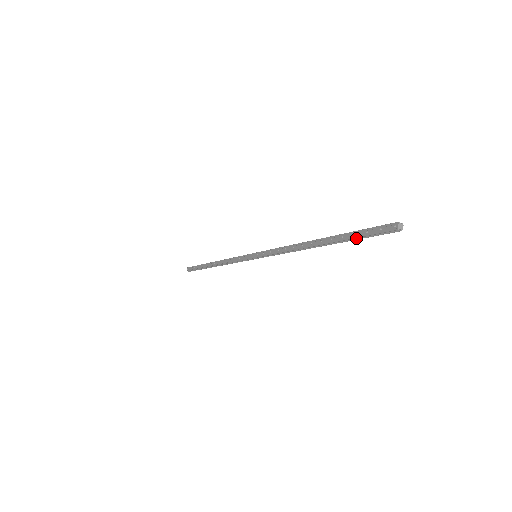
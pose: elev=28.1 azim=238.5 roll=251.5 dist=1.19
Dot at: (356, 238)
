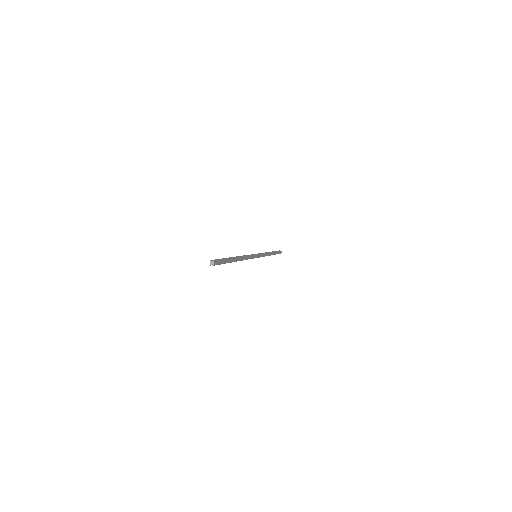
Dot at: (224, 263)
